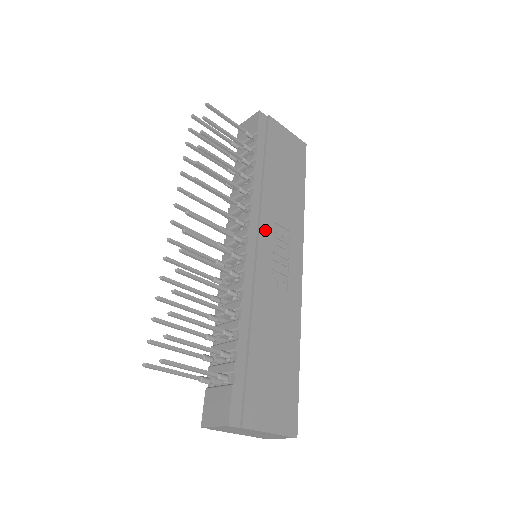
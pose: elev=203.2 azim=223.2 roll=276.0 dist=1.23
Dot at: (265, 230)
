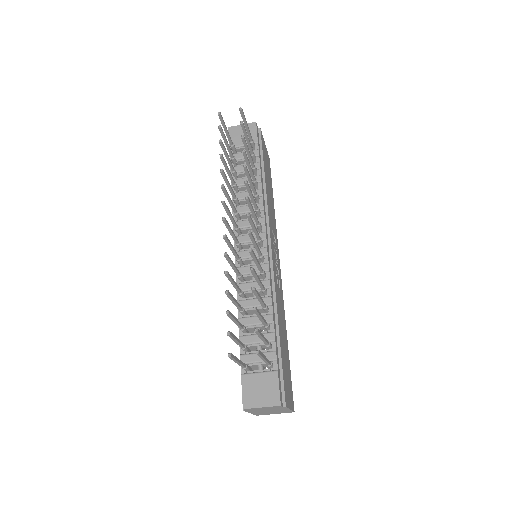
Dot at: (271, 235)
